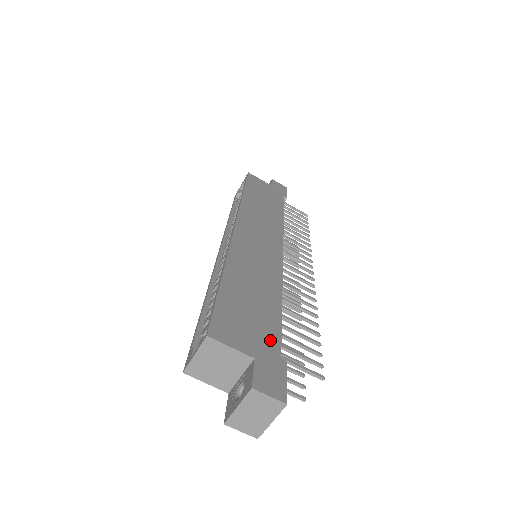
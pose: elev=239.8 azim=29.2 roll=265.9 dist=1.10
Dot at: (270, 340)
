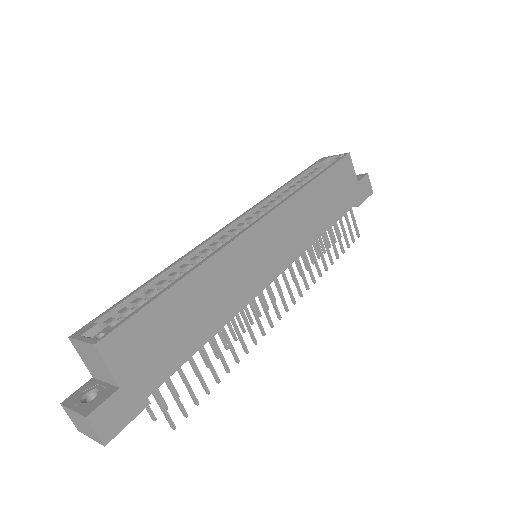
Dot at: (156, 374)
